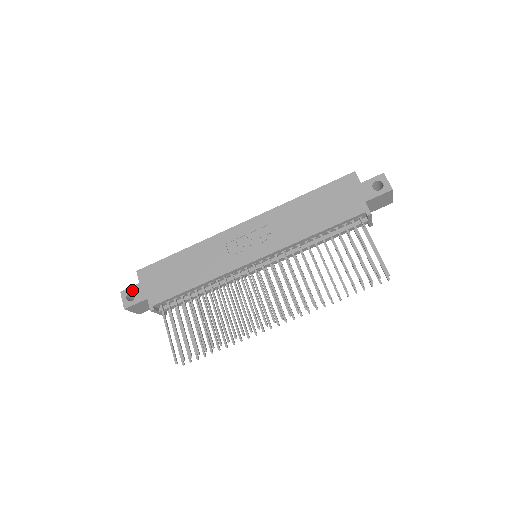
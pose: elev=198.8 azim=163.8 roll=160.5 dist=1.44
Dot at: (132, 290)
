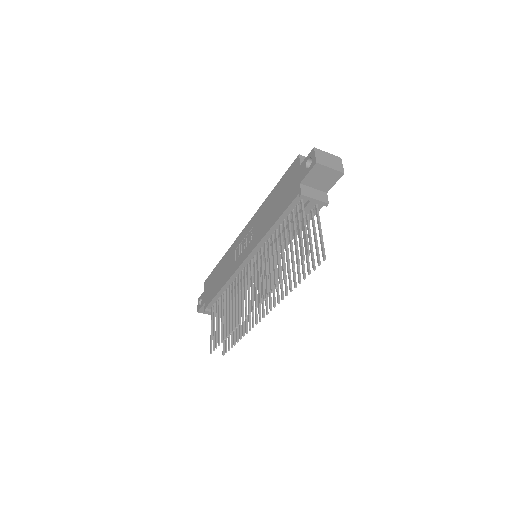
Dot at: (201, 297)
